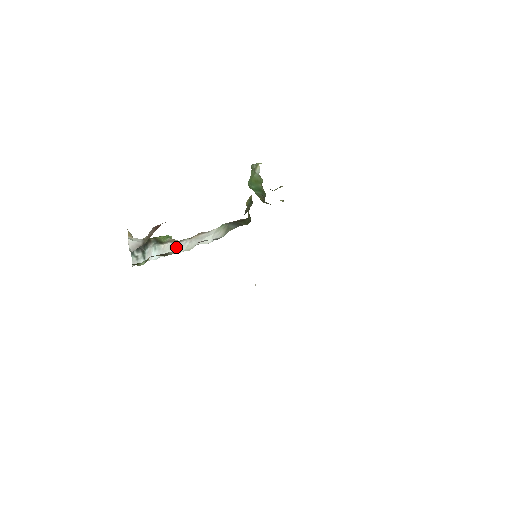
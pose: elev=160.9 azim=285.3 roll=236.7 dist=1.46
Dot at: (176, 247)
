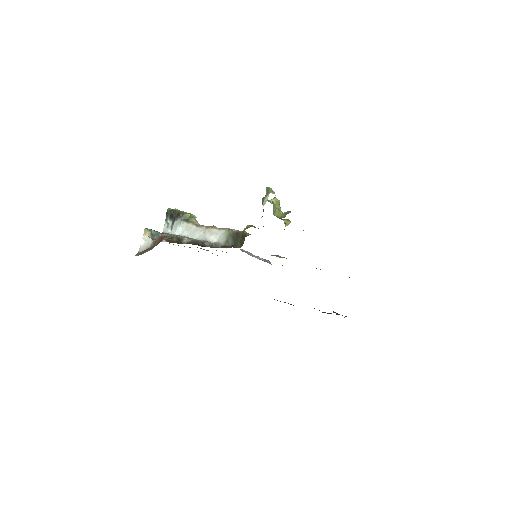
Dot at: (194, 231)
